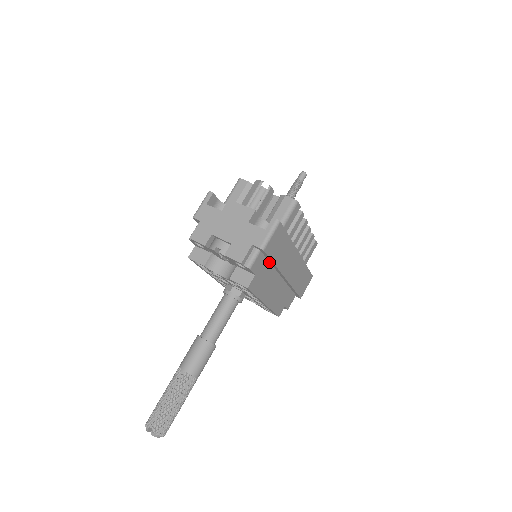
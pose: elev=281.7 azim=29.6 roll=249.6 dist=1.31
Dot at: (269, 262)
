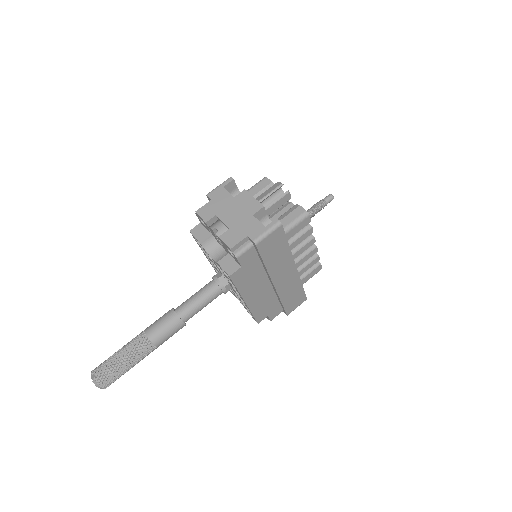
Dot at: (261, 261)
